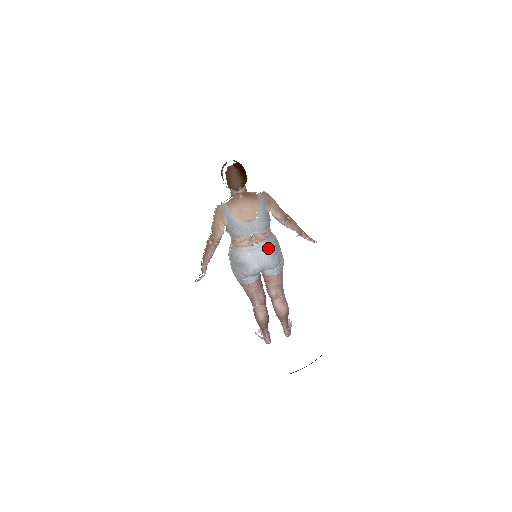
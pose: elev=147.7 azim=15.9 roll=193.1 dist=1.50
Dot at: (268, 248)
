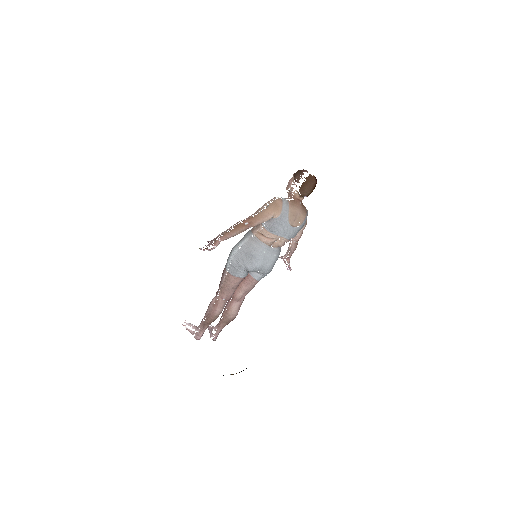
Dot at: (277, 255)
